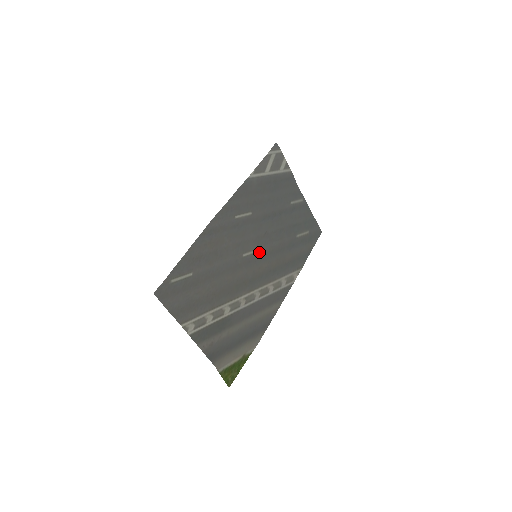
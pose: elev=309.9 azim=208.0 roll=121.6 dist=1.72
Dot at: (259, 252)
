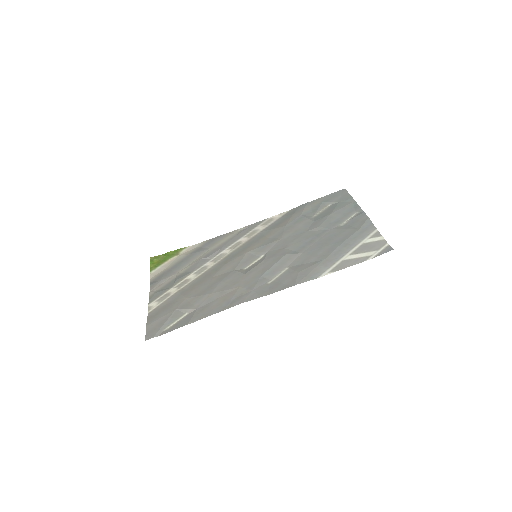
Dot at: (262, 254)
